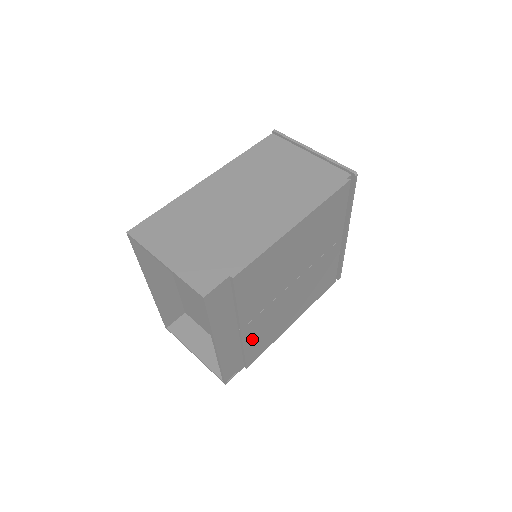
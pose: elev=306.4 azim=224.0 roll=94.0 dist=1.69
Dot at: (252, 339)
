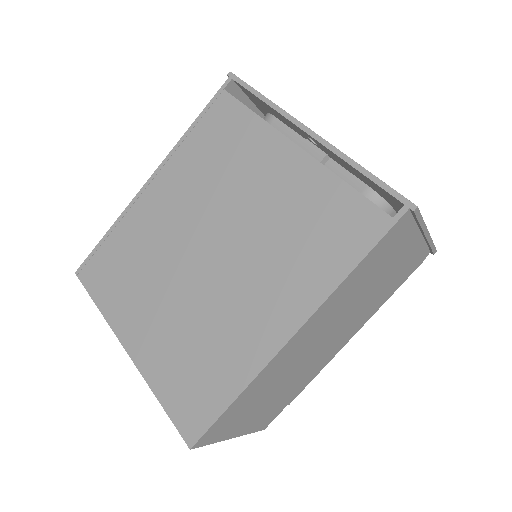
Dot at: occluded
